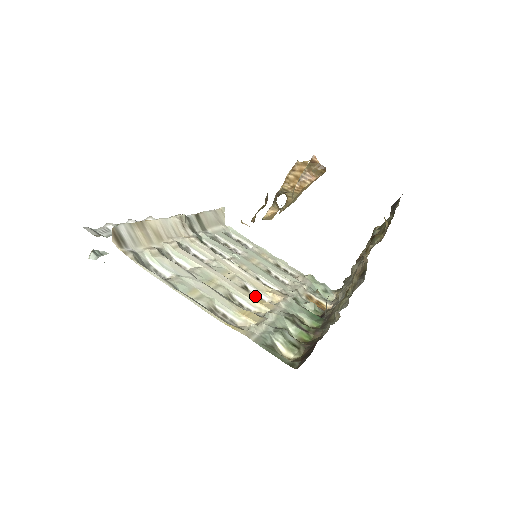
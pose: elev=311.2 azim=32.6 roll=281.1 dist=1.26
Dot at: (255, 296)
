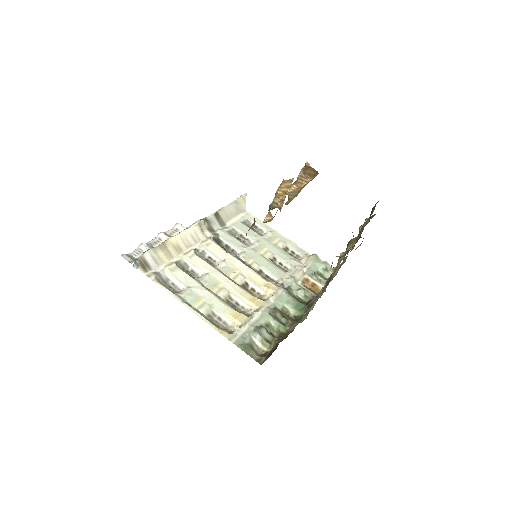
Dot at: (250, 294)
